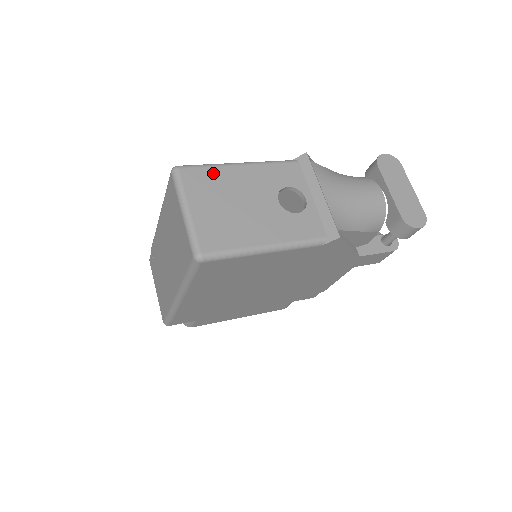
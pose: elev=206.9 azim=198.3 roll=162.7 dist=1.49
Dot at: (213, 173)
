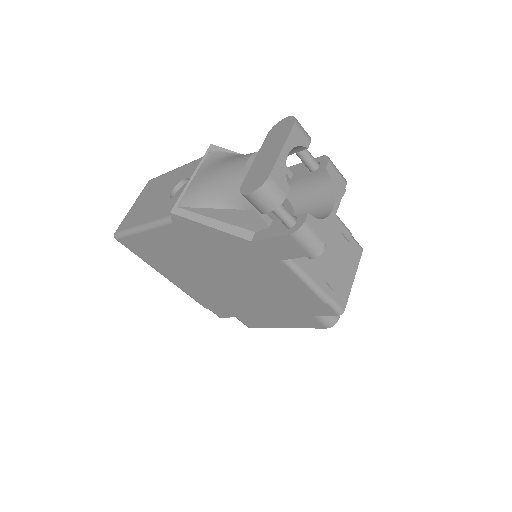
Dot at: (159, 179)
